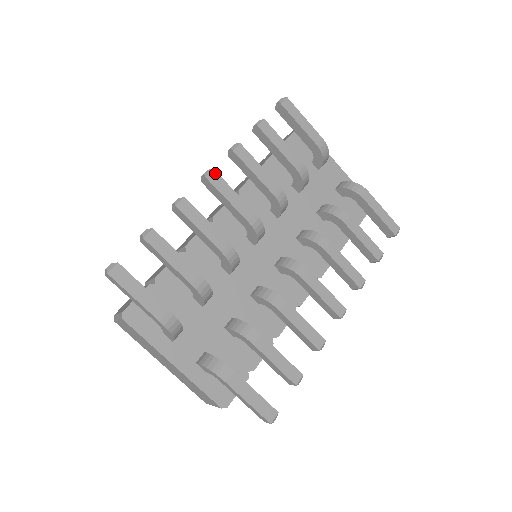
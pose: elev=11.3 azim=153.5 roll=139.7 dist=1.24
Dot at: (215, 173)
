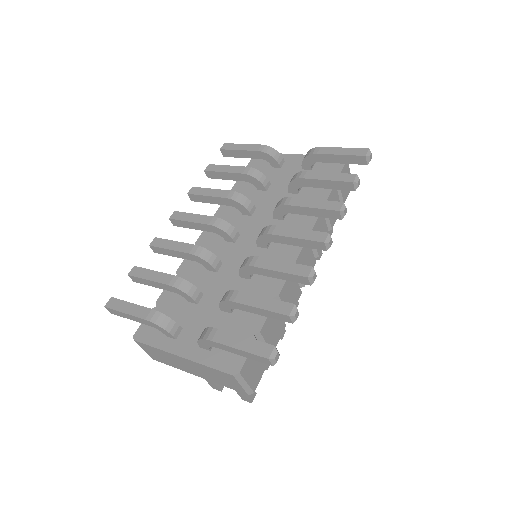
Dot at: (176, 212)
